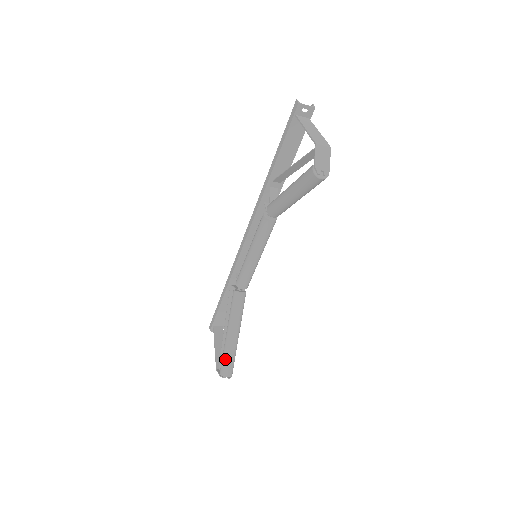
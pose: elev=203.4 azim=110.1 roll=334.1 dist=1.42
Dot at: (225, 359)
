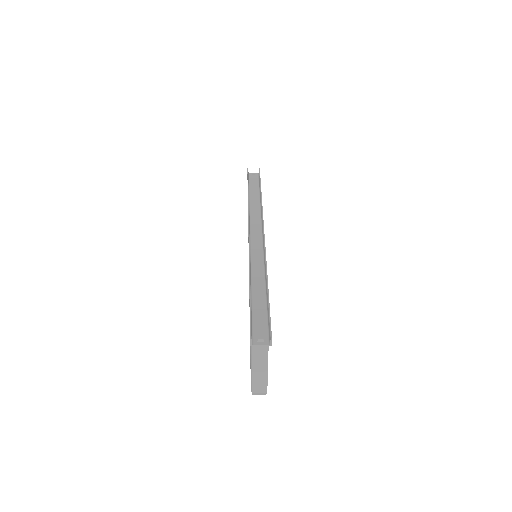
Dot at: occluded
